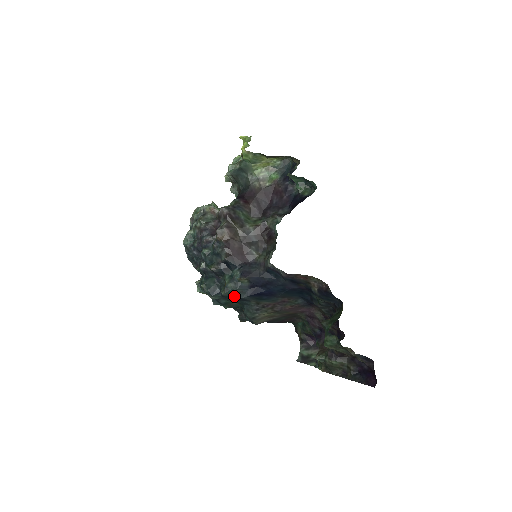
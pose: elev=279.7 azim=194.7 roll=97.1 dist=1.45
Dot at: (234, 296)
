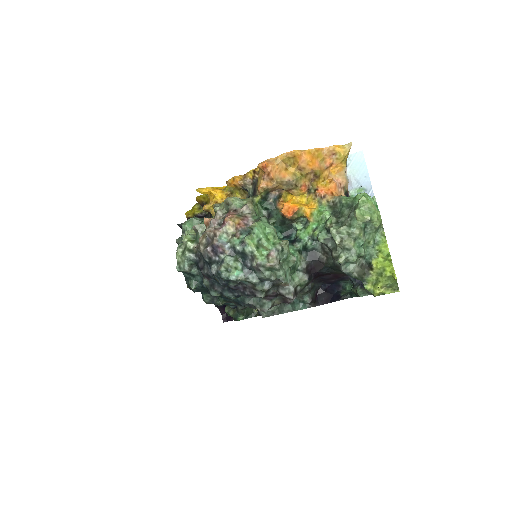
Dot at: occluded
